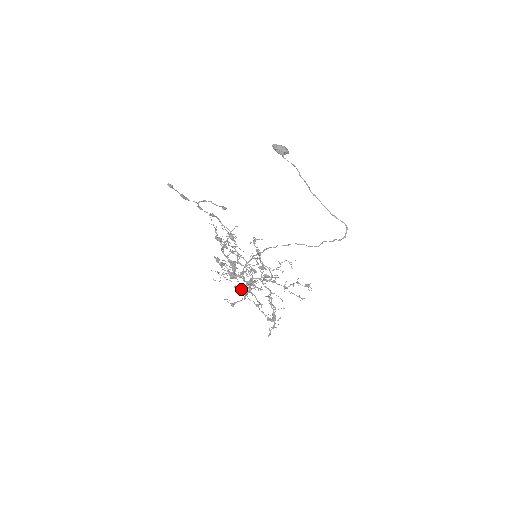
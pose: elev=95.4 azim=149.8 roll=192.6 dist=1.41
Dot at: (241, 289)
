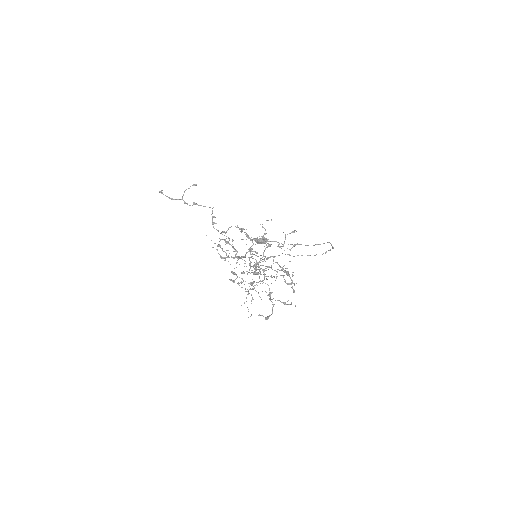
Dot at: (253, 273)
